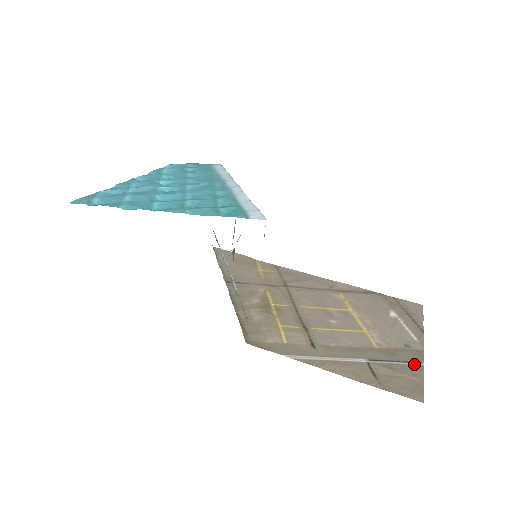
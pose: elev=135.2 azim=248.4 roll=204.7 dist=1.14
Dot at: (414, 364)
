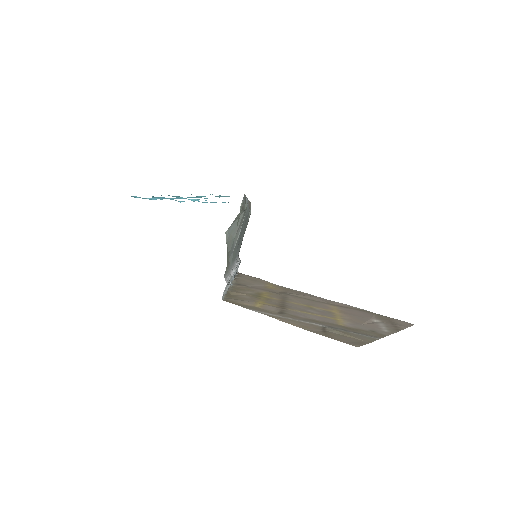
Dot at: (370, 336)
